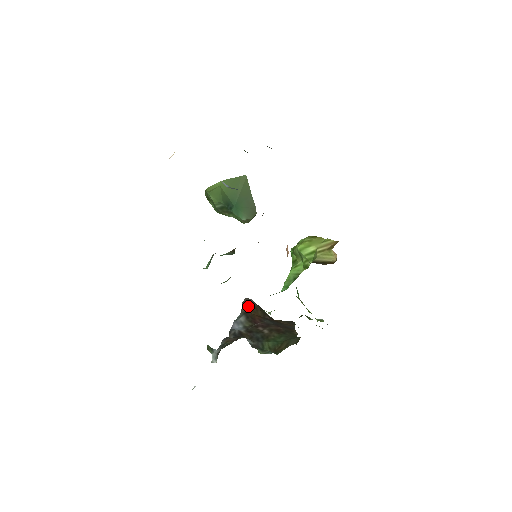
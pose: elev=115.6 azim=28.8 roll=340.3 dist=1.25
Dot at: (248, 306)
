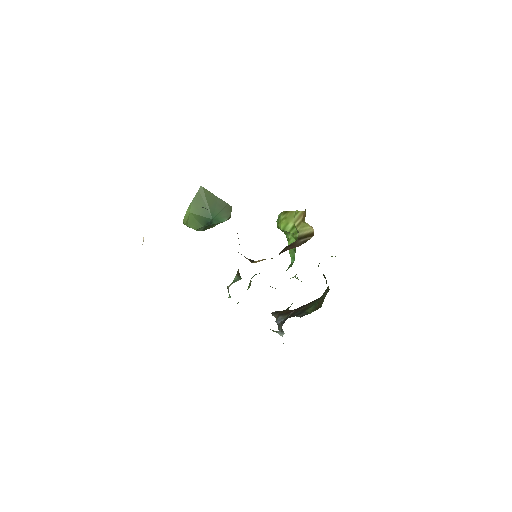
Dot at: (277, 313)
